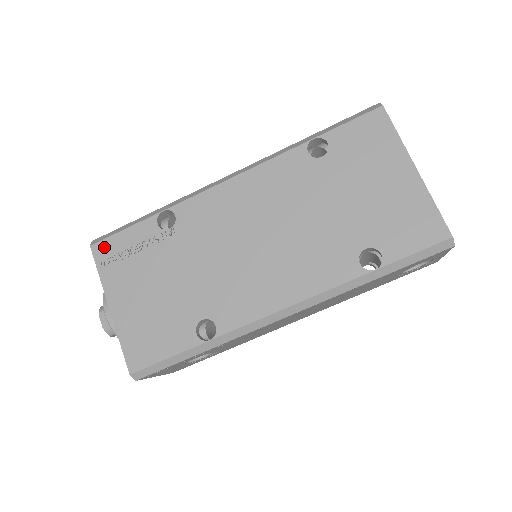
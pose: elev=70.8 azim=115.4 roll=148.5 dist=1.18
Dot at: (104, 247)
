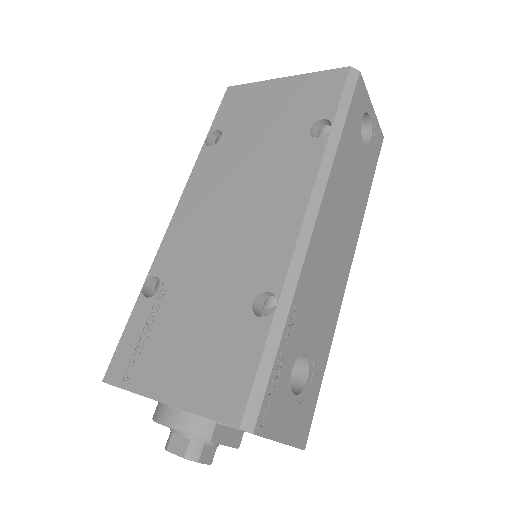
Dot at: (115, 366)
